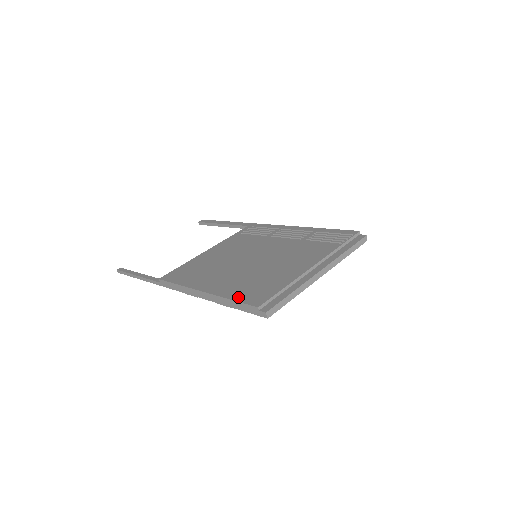
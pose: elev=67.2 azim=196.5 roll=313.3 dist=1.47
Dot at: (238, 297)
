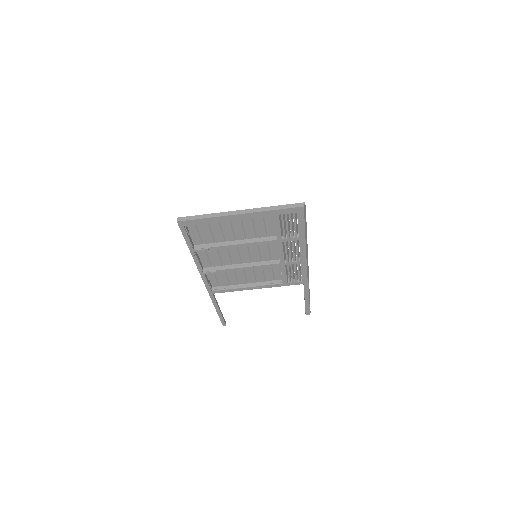
Dot at: (190, 235)
